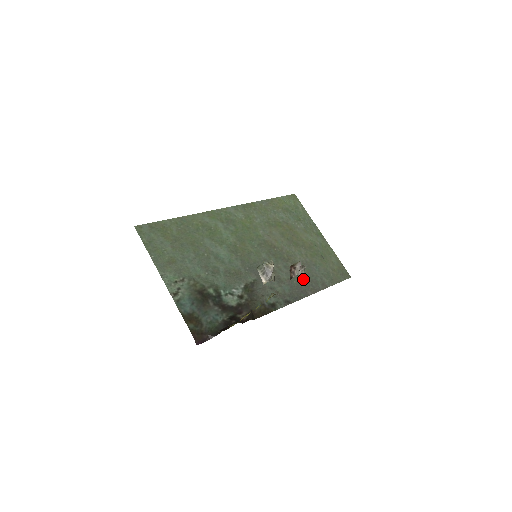
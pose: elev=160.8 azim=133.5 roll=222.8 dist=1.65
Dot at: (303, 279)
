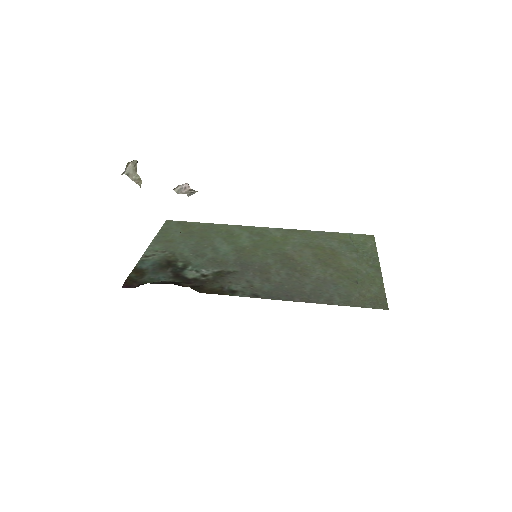
Dot at: (301, 288)
